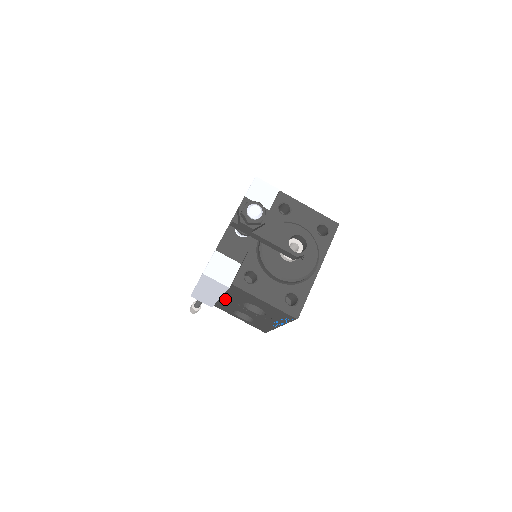
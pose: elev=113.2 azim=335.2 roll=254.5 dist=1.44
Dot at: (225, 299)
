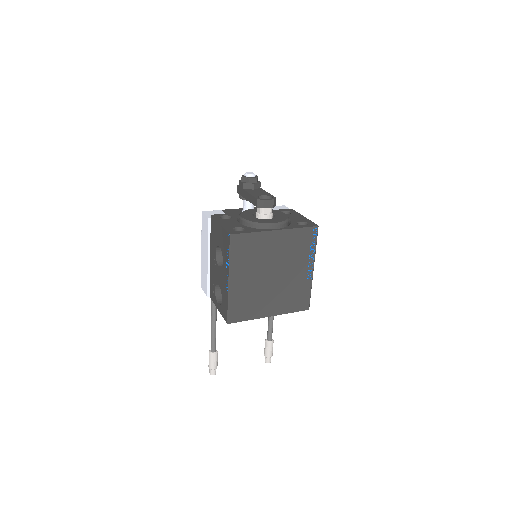
Dot at: (211, 262)
